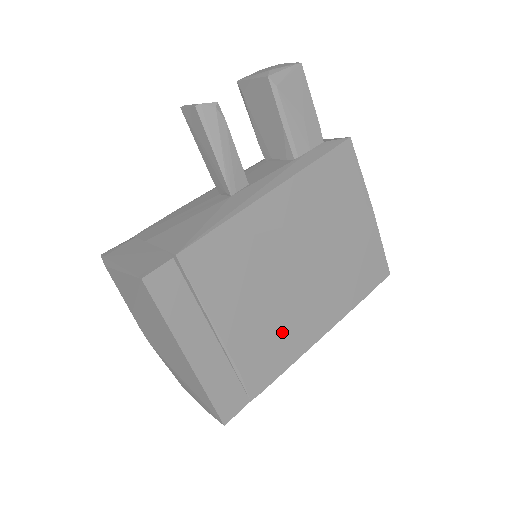
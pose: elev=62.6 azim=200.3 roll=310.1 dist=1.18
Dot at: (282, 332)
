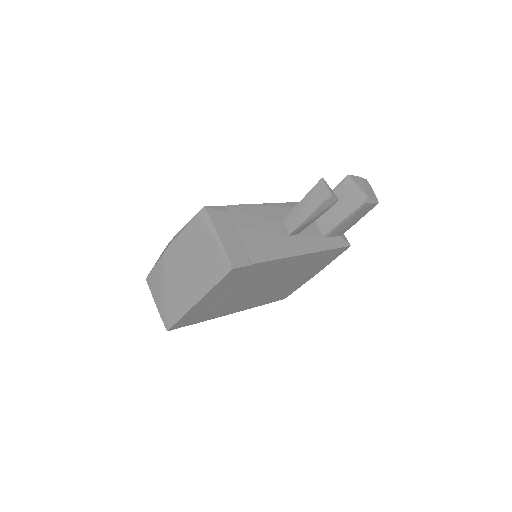
Dot at: (231, 305)
